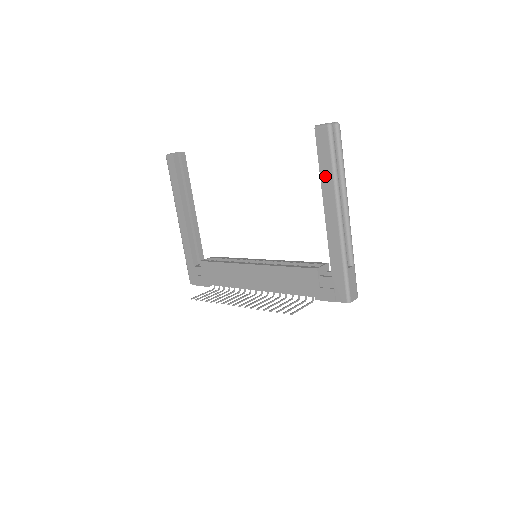
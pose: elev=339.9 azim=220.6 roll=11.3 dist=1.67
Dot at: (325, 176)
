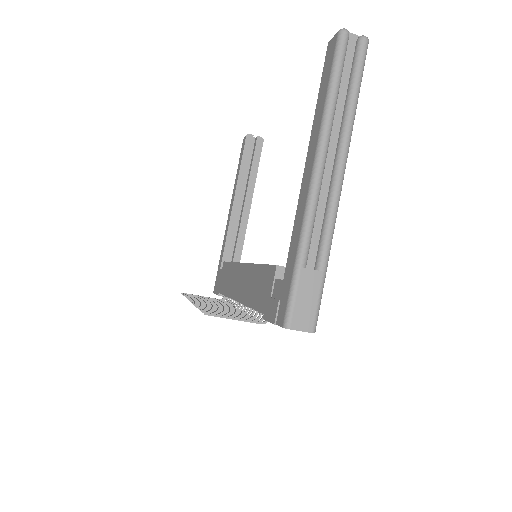
Dot at: (318, 111)
